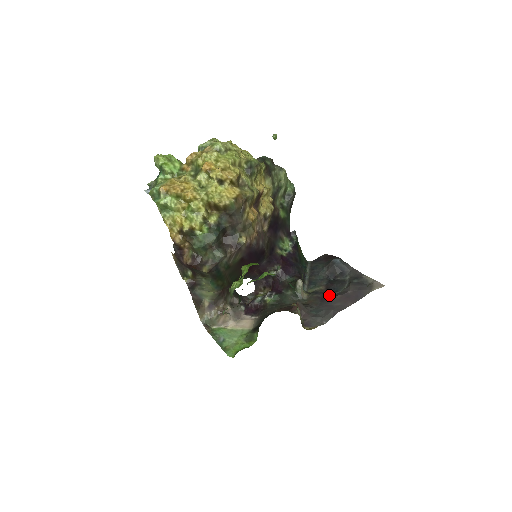
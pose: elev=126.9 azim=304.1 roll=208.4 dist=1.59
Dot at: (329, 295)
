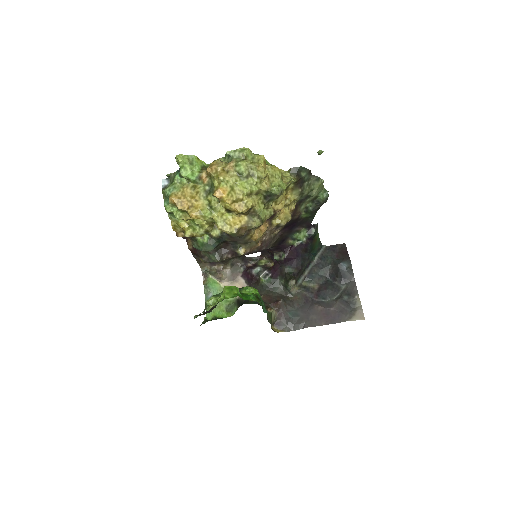
Dot at: (316, 299)
